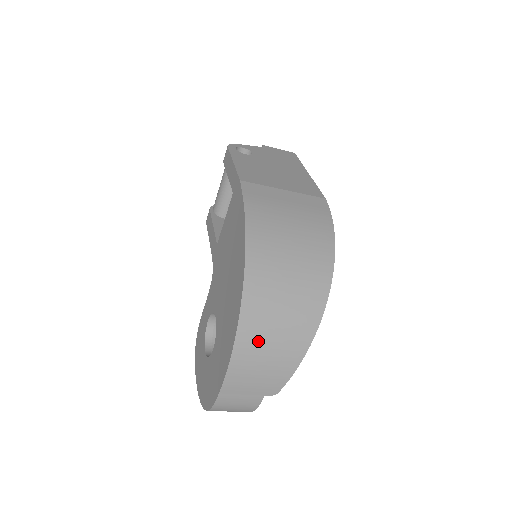
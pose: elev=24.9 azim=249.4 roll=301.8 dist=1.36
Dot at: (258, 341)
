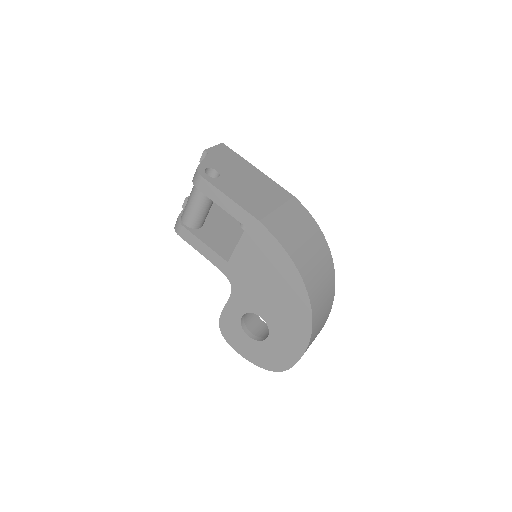
Dot at: (318, 324)
